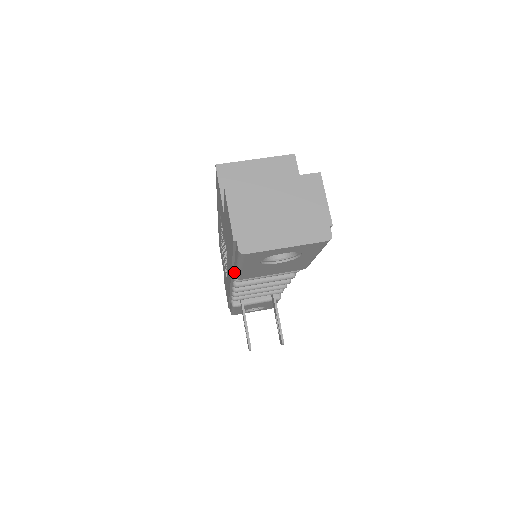
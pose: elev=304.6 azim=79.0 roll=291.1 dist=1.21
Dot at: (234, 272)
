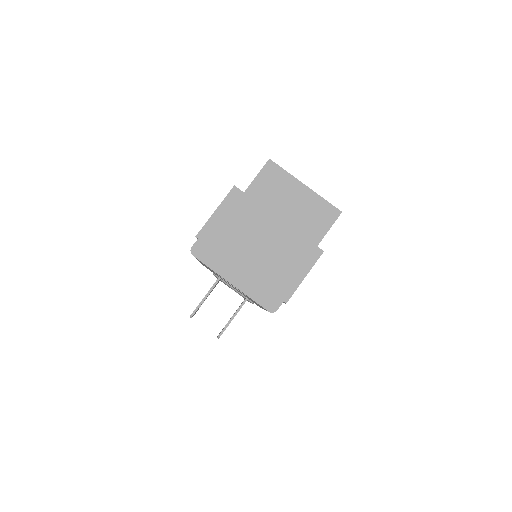
Dot at: occluded
